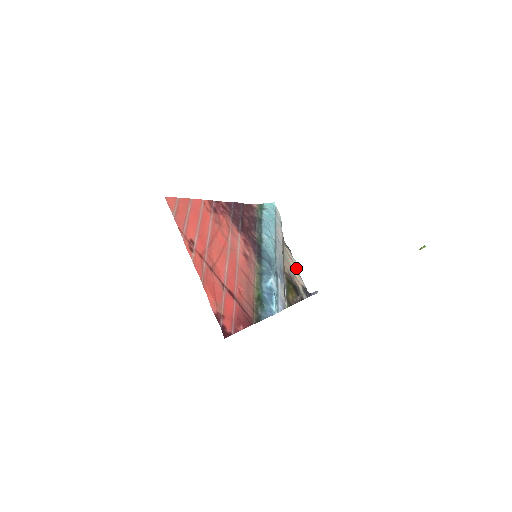
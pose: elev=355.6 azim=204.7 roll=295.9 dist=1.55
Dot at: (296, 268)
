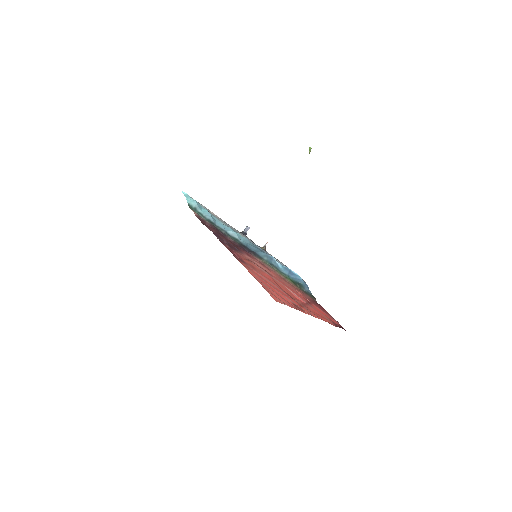
Dot at: occluded
